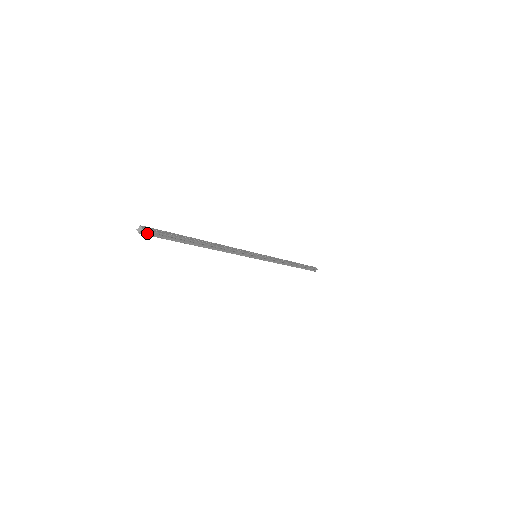
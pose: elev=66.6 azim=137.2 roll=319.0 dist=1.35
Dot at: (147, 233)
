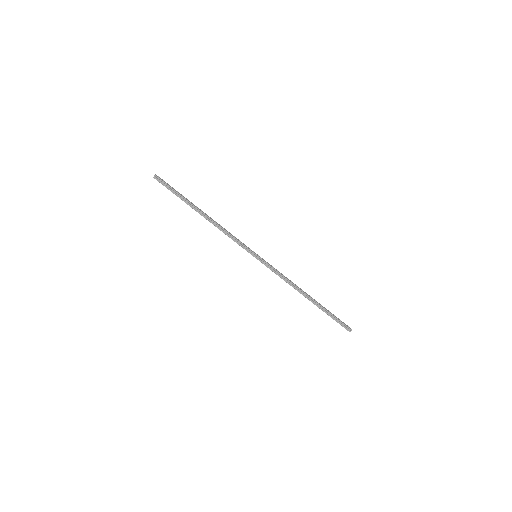
Dot at: (159, 180)
